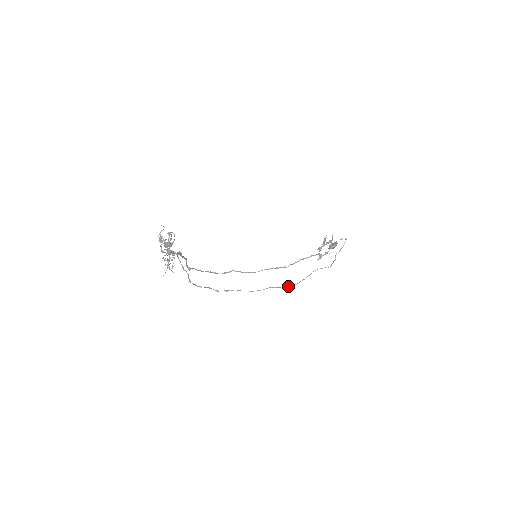
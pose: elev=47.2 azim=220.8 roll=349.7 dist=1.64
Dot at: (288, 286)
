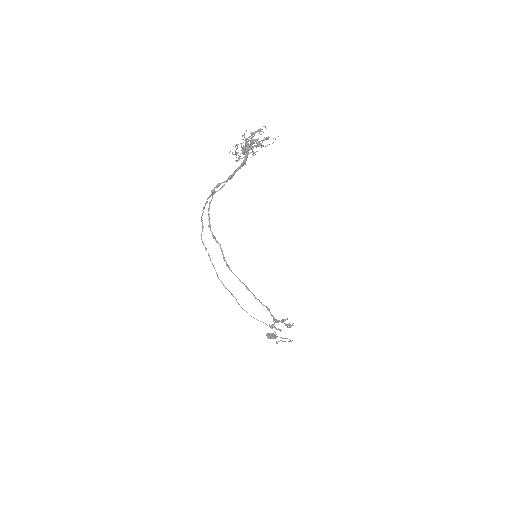
Dot at: occluded
